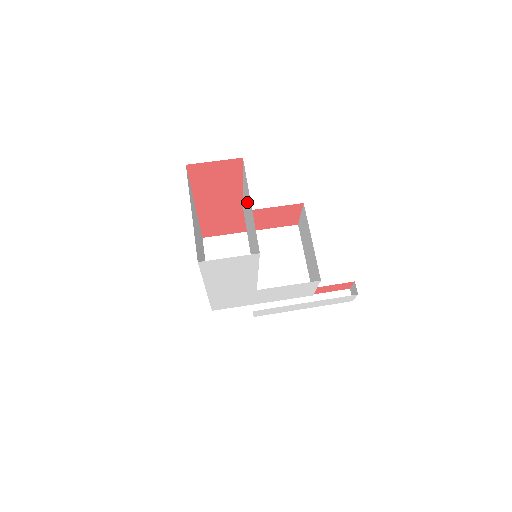
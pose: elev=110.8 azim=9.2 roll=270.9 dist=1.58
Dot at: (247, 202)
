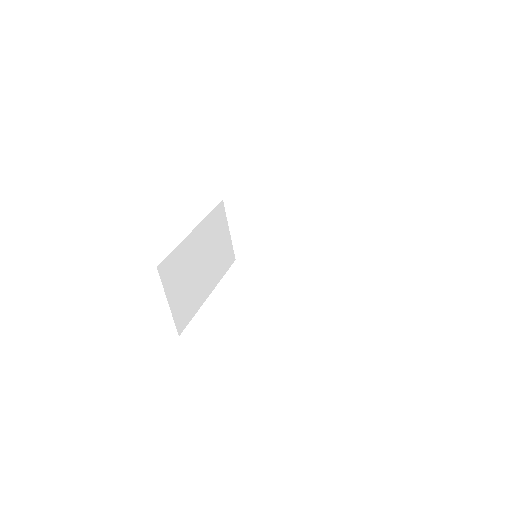
Dot at: occluded
